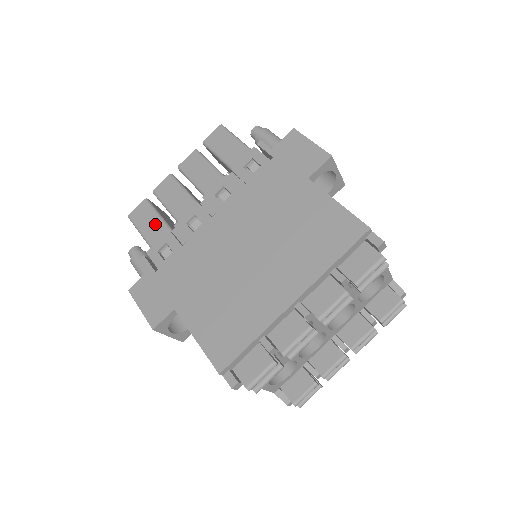
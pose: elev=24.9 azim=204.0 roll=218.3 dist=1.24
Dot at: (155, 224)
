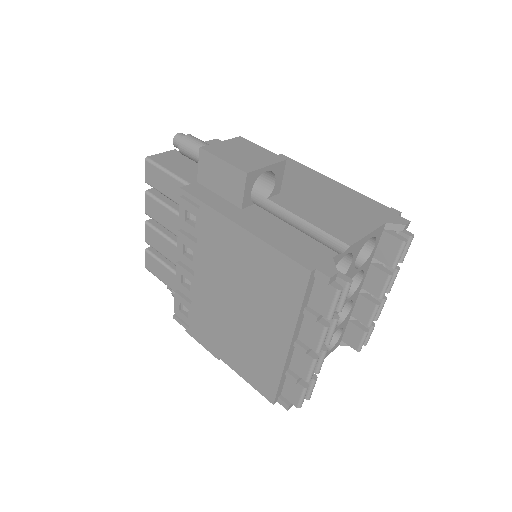
Dot at: (165, 273)
